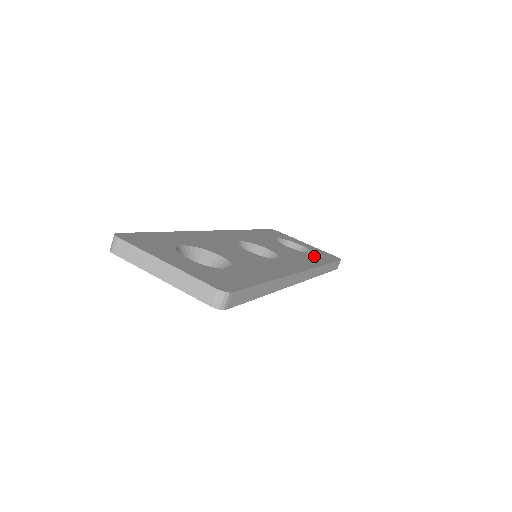
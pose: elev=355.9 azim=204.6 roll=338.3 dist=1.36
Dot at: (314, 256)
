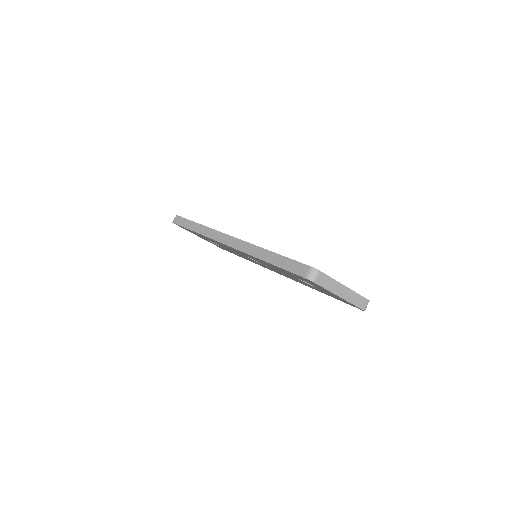
Dot at: occluded
